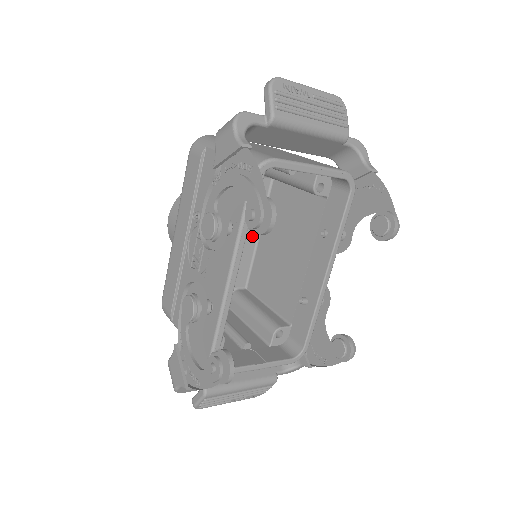
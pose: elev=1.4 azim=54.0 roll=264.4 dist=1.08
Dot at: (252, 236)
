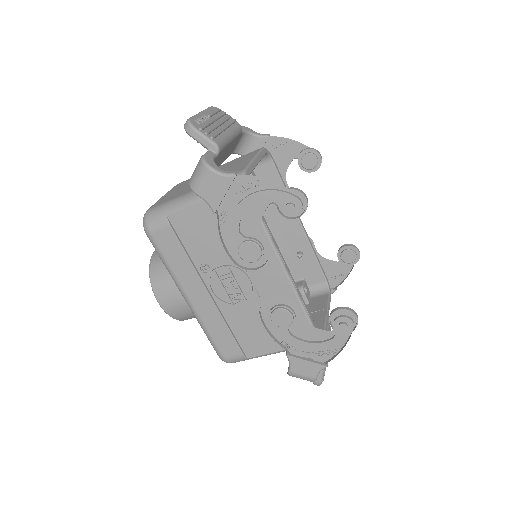
Dot at: occluded
